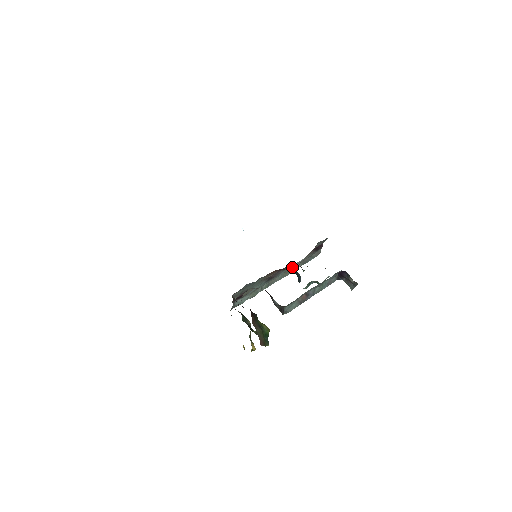
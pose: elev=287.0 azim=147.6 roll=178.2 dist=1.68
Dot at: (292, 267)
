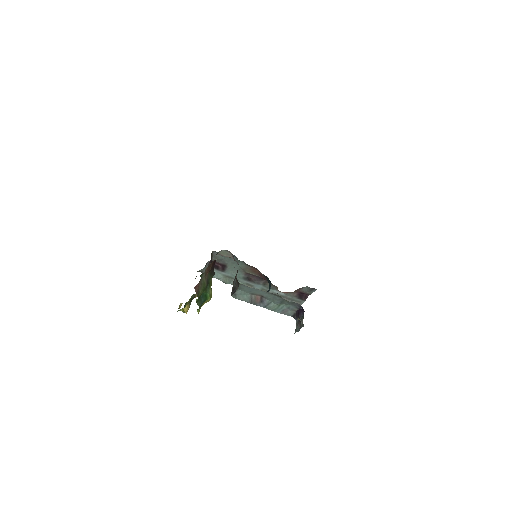
Dot at: (271, 292)
